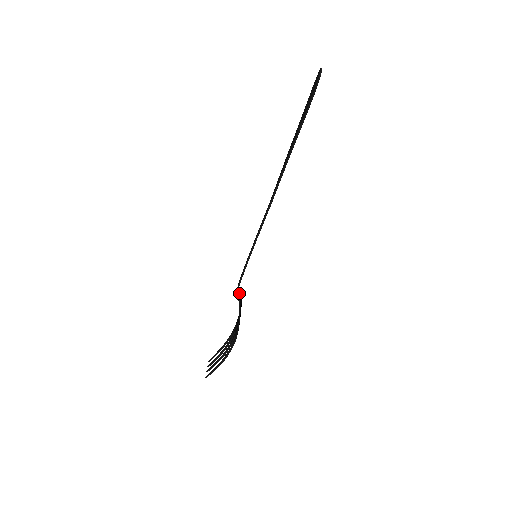
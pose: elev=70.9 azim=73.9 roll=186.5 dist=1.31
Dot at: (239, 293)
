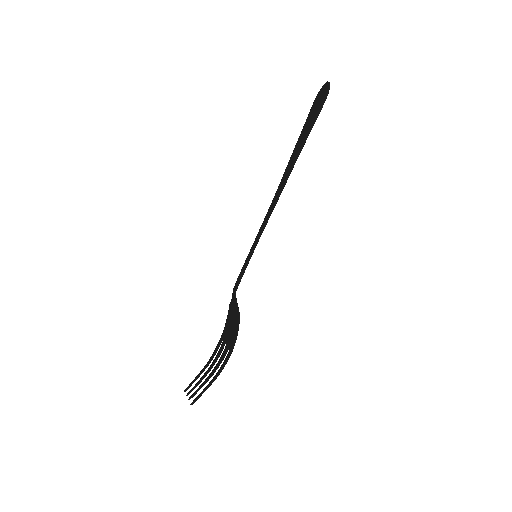
Dot at: (235, 298)
